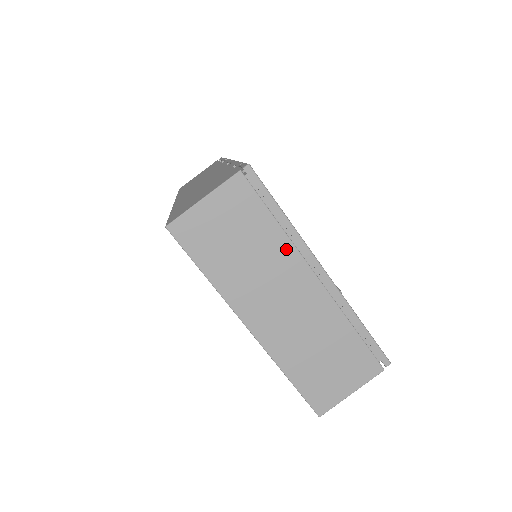
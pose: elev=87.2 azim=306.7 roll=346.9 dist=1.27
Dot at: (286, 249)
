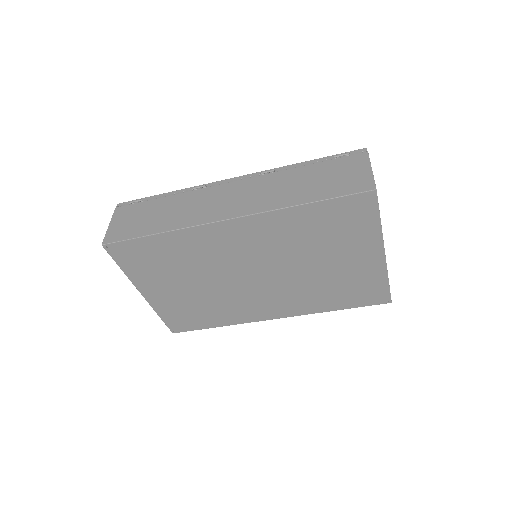
Dot at: occluded
